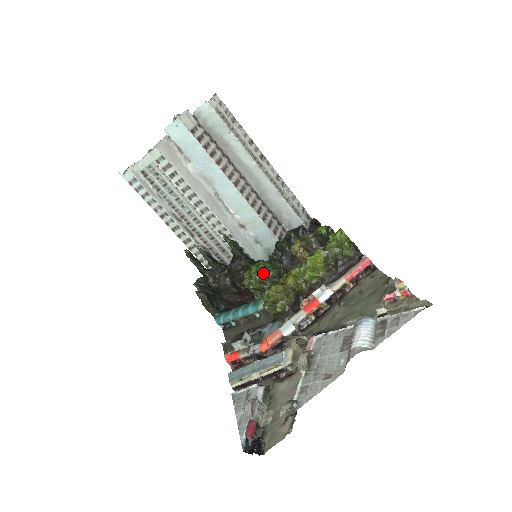
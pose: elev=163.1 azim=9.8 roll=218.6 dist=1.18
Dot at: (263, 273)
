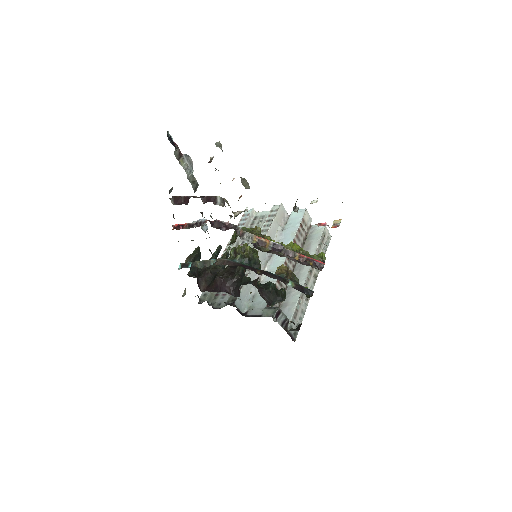
Dot at: (251, 249)
